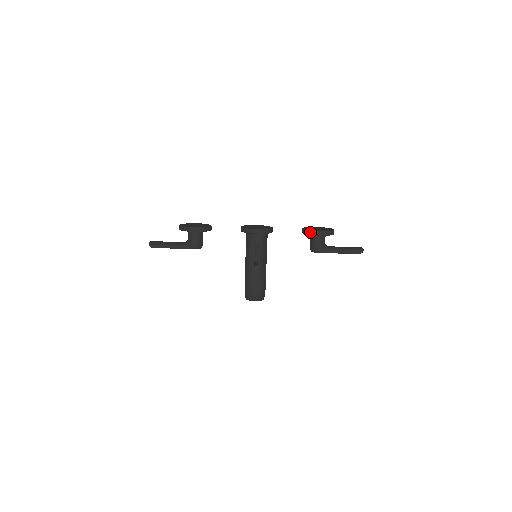
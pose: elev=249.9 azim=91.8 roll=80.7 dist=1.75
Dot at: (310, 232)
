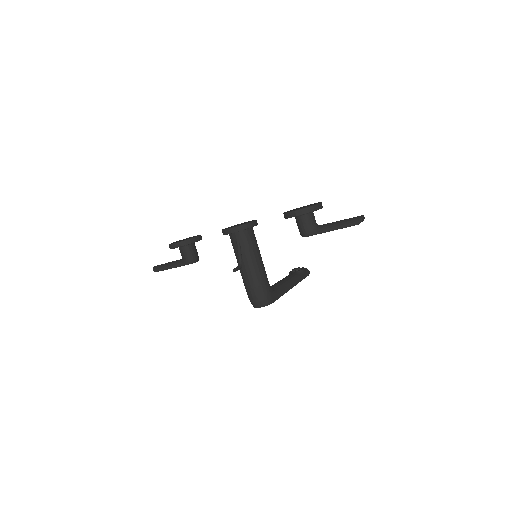
Dot at: (286, 215)
